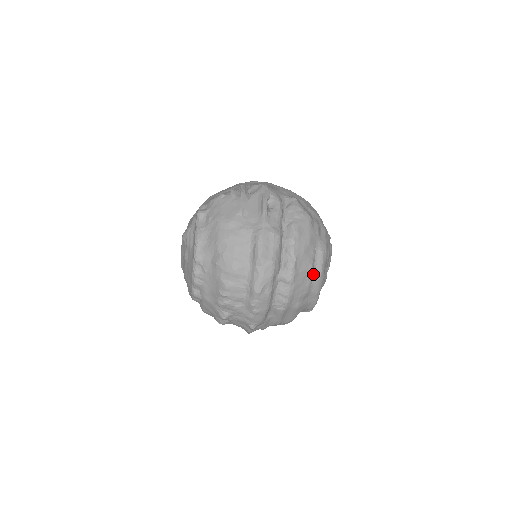
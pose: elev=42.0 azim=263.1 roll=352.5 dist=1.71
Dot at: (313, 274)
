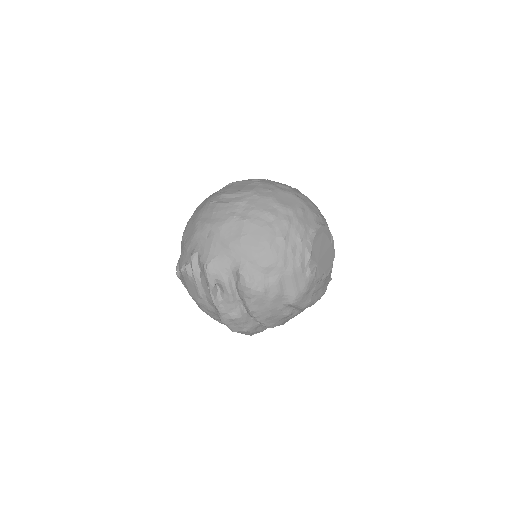
Dot at: (295, 310)
